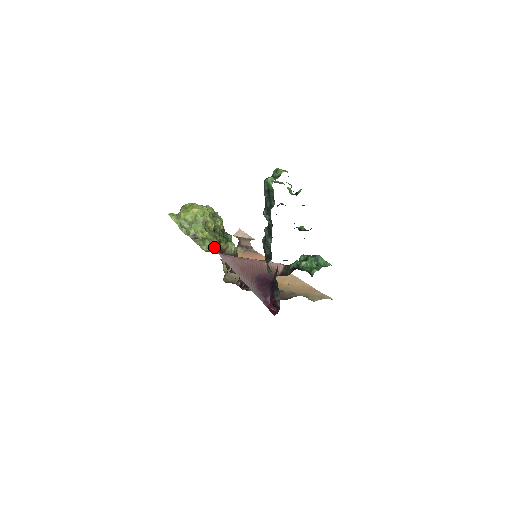
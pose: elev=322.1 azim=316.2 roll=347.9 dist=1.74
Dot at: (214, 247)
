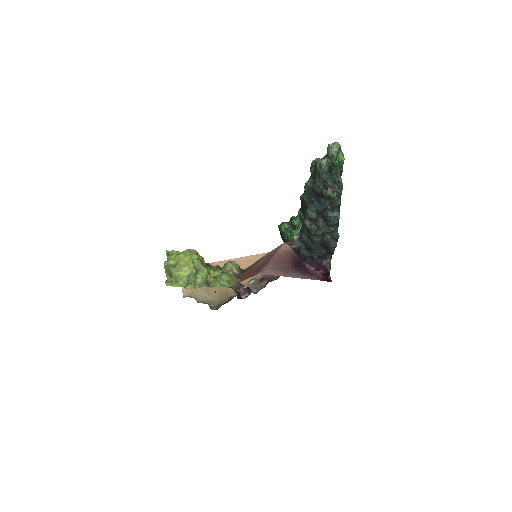
Dot at: (232, 276)
